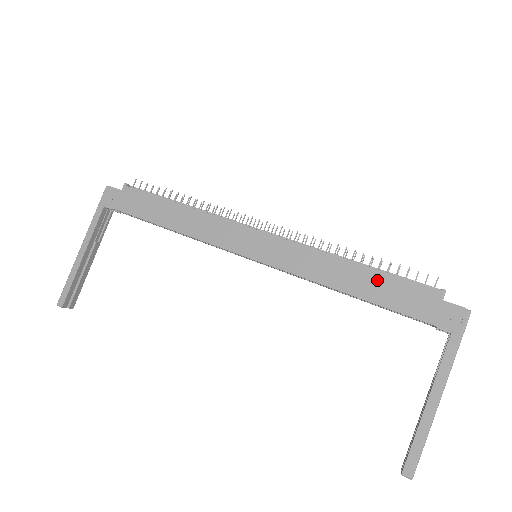
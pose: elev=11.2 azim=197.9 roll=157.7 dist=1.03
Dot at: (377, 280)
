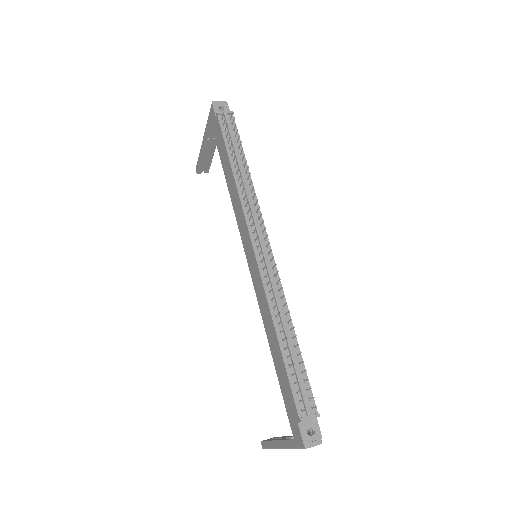
Dot at: (281, 363)
